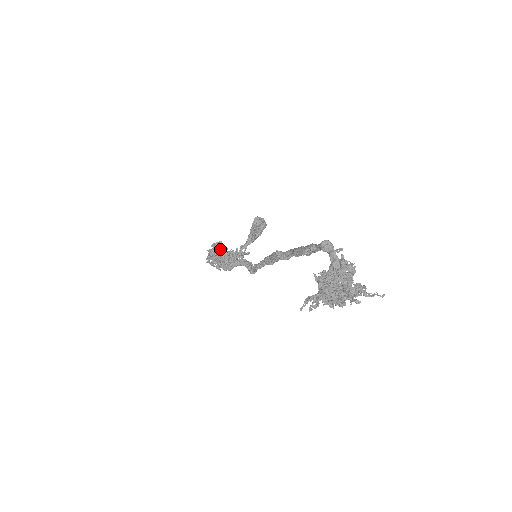
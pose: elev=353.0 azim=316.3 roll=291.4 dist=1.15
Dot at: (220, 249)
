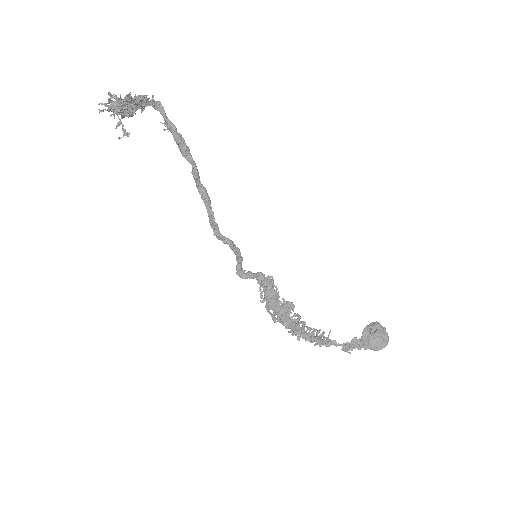
Dot at: occluded
